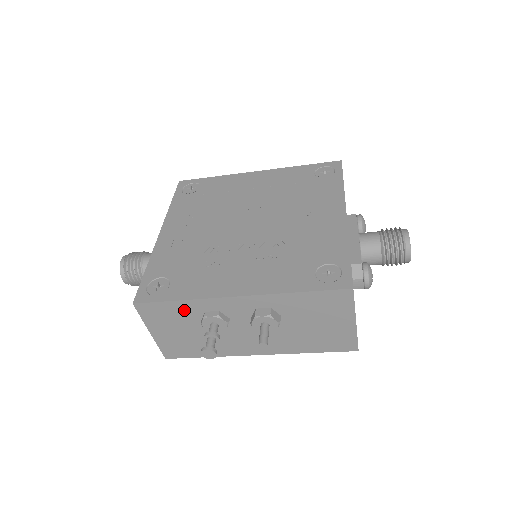
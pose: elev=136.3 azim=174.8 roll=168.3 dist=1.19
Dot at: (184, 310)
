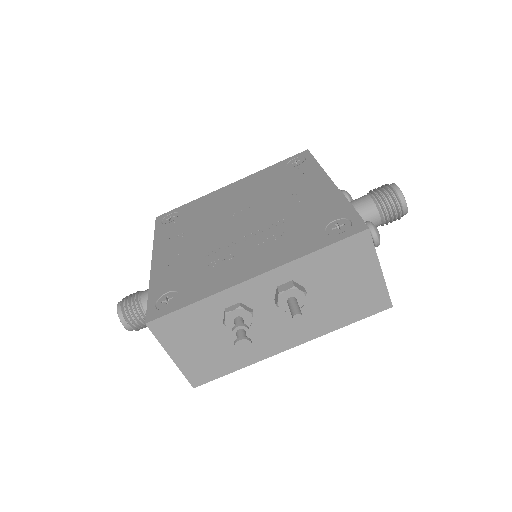
Dot at: (202, 314)
